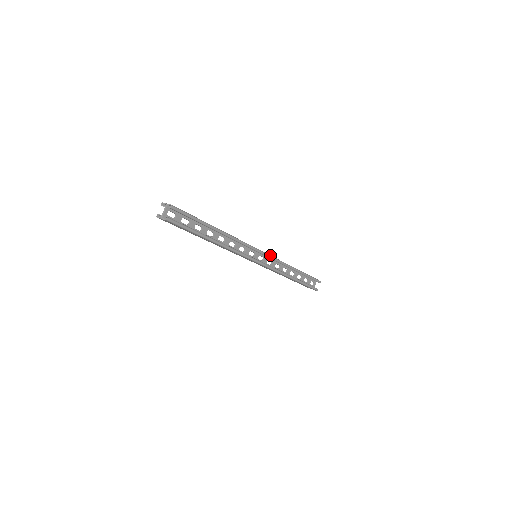
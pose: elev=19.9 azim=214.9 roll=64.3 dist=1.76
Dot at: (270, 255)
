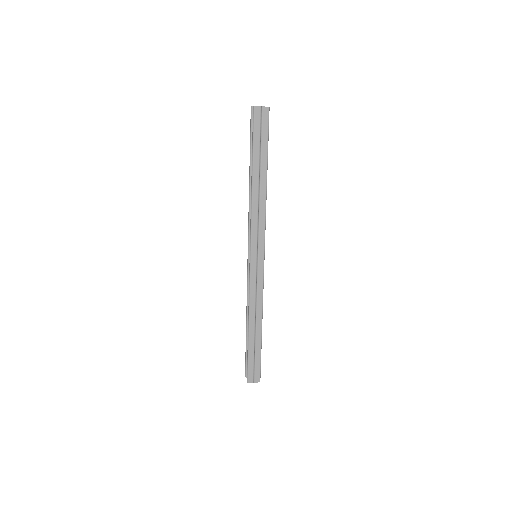
Dot at: occluded
